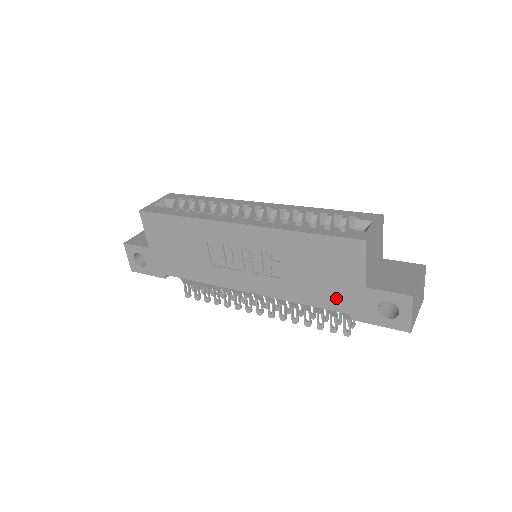
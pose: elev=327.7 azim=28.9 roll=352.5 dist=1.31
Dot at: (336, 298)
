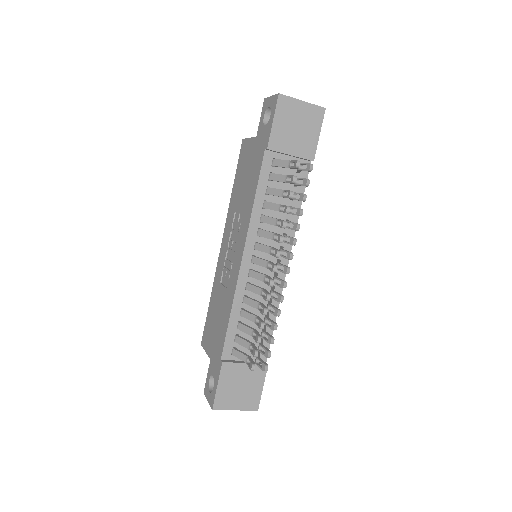
Dot at: (257, 163)
